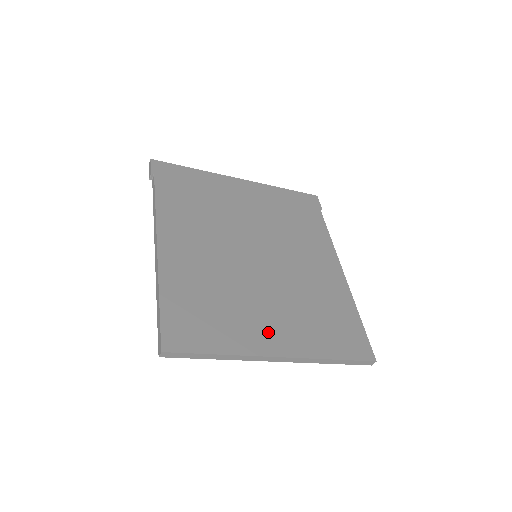
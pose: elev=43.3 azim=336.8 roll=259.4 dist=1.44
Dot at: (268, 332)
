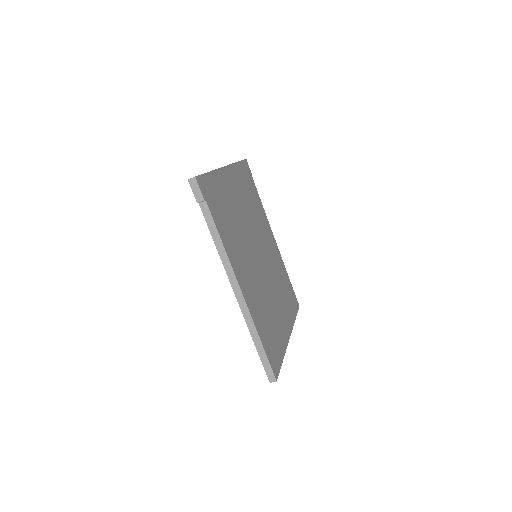
Dot at: (283, 323)
